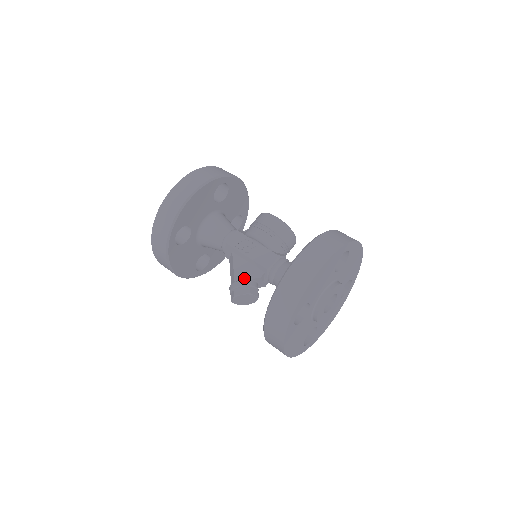
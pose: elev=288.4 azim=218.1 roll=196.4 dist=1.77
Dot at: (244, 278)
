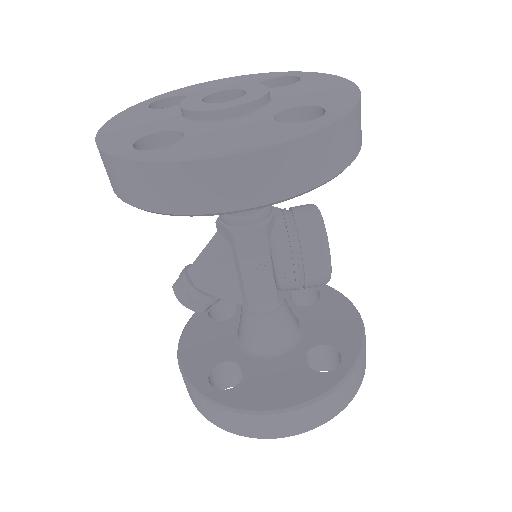
Dot at: (212, 291)
